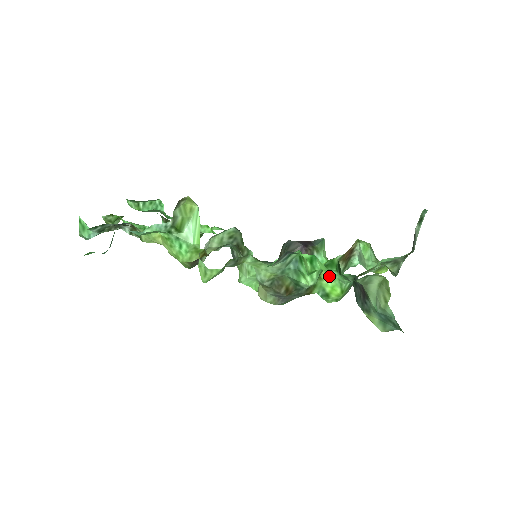
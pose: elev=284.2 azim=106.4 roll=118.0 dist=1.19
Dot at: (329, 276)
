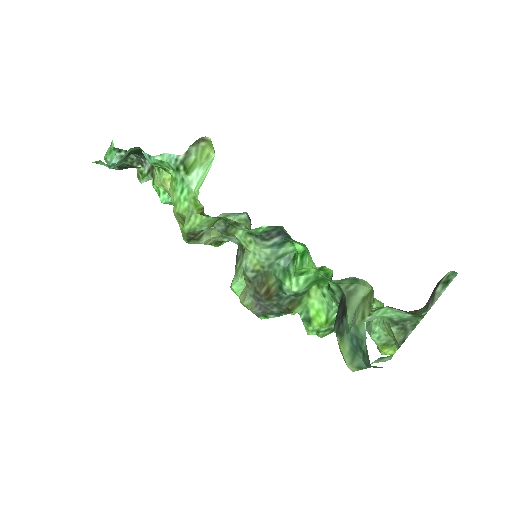
Dot at: (319, 295)
